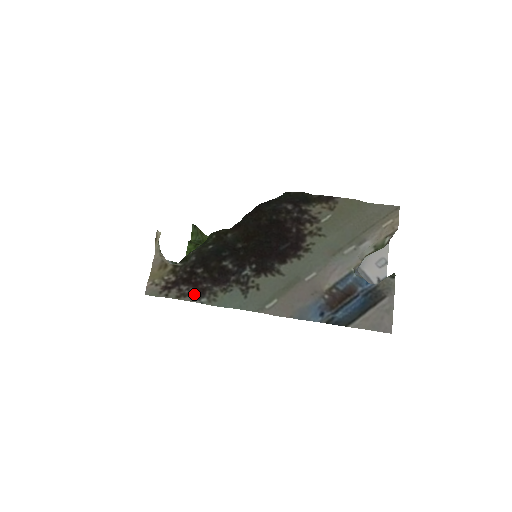
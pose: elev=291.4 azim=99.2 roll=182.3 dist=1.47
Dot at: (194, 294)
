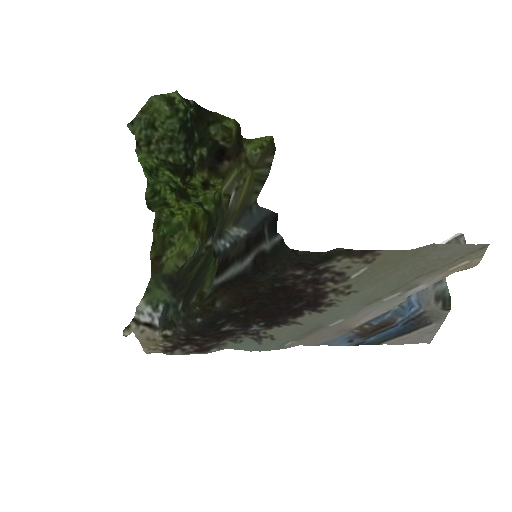
Dot at: (201, 351)
